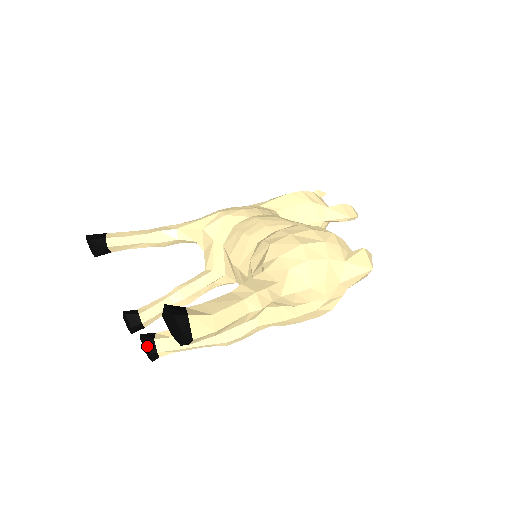
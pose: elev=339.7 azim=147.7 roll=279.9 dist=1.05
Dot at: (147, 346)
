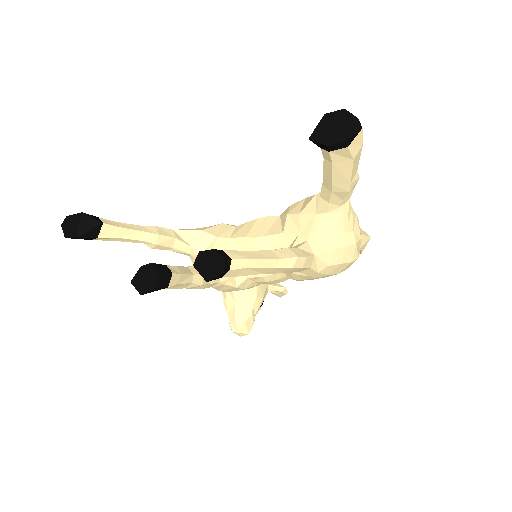
Dot at: (218, 253)
